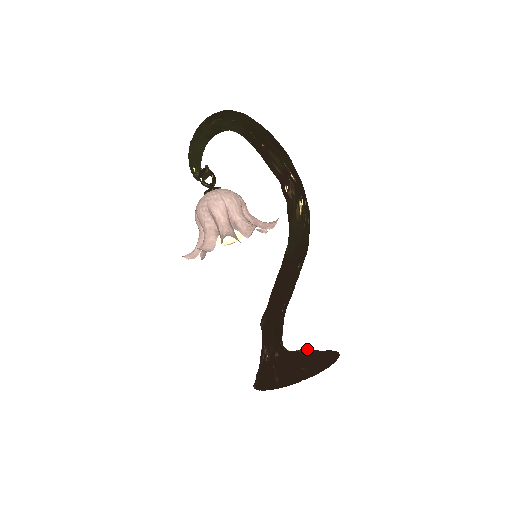
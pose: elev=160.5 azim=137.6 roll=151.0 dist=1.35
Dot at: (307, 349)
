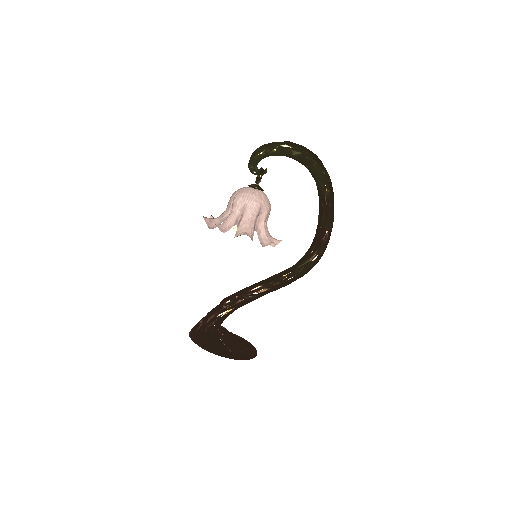
Dot at: occluded
